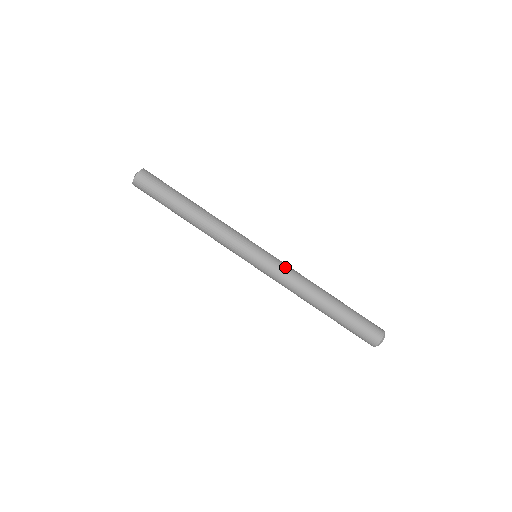
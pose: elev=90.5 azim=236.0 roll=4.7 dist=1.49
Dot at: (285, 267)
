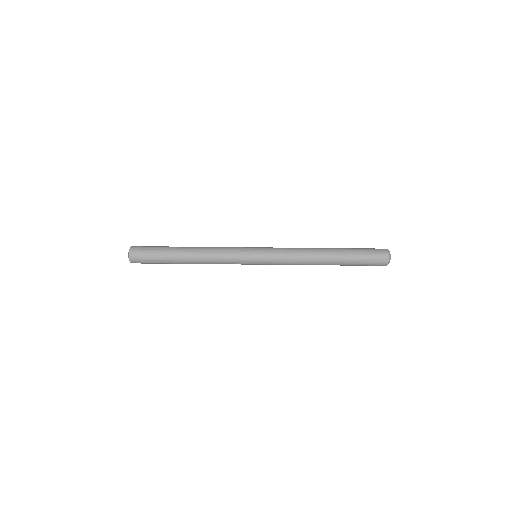
Dot at: (282, 248)
